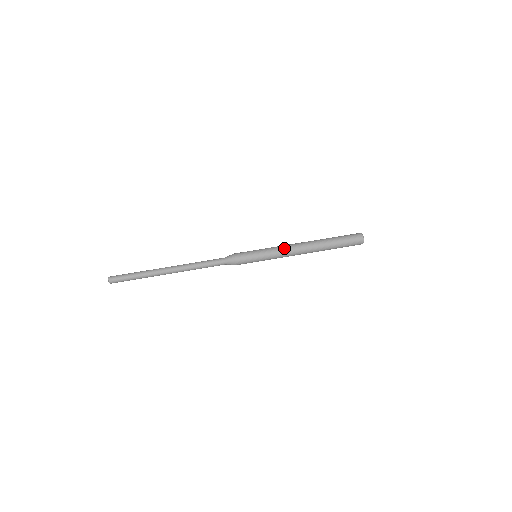
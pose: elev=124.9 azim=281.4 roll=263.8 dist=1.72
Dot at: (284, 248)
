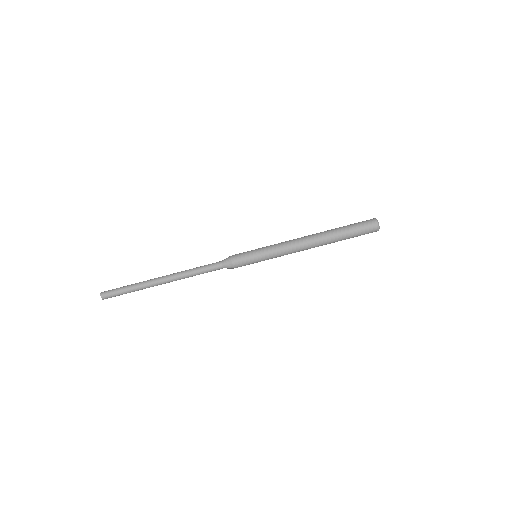
Dot at: (287, 246)
